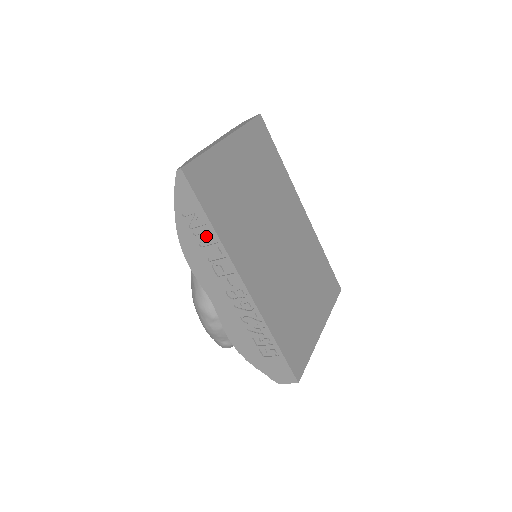
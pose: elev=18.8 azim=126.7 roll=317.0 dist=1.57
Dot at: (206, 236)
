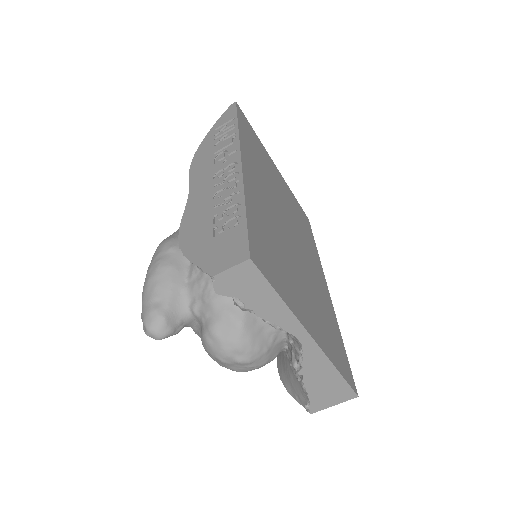
Dot at: (226, 137)
